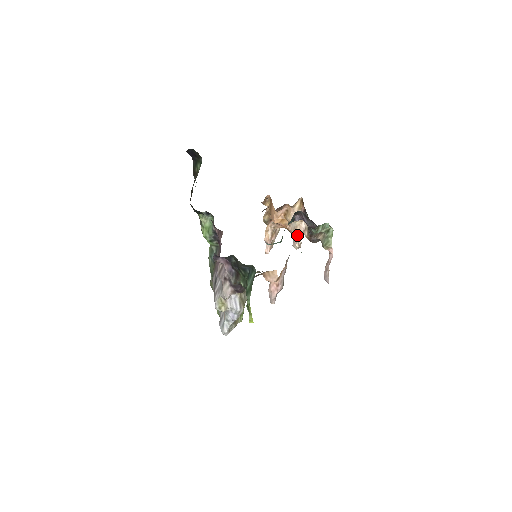
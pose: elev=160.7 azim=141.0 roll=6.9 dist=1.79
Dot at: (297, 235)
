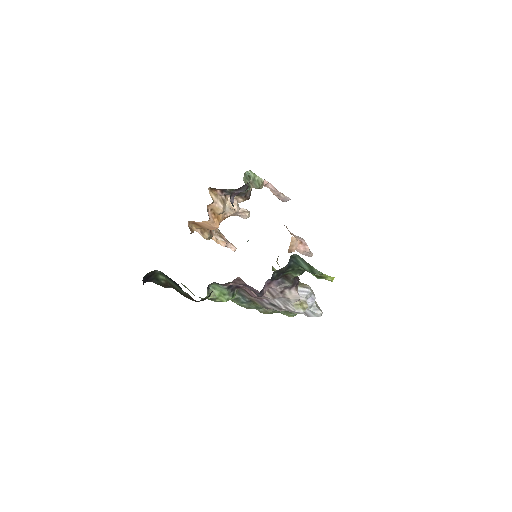
Dot at: (238, 210)
